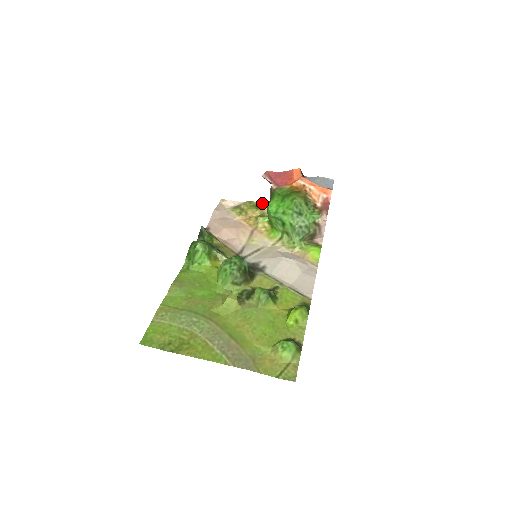
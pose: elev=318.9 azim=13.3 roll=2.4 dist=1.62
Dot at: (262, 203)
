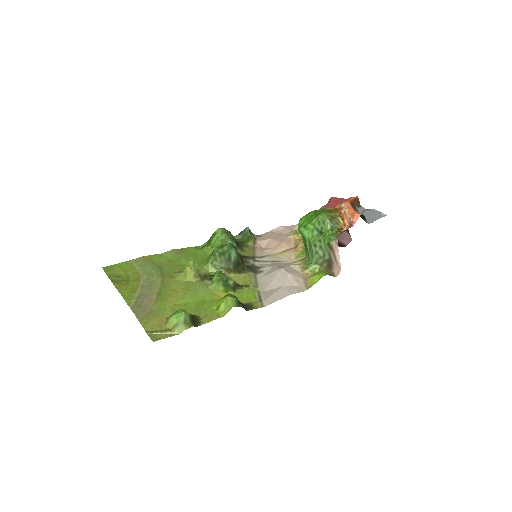
Dot at: occluded
